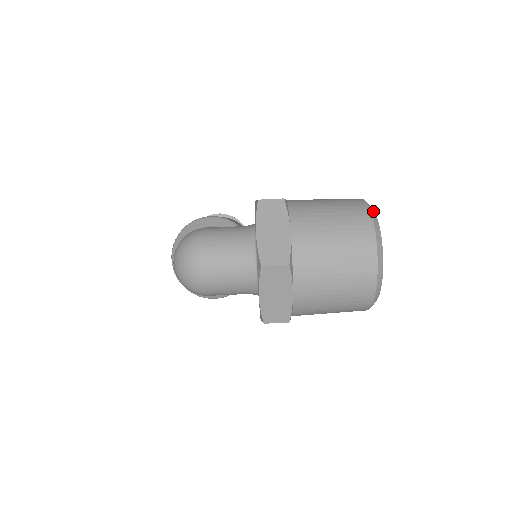
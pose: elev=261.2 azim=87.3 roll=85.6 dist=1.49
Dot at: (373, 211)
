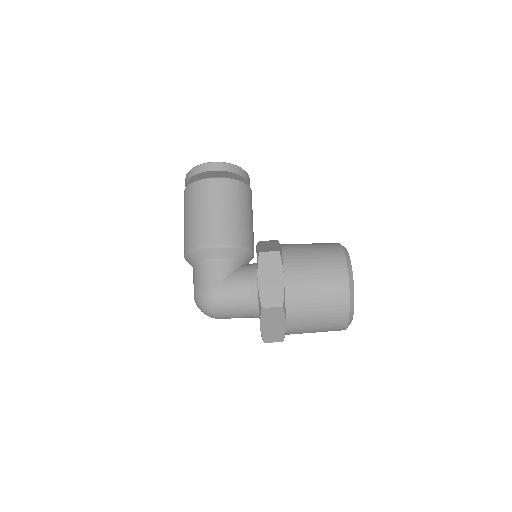
Dot at: (353, 302)
